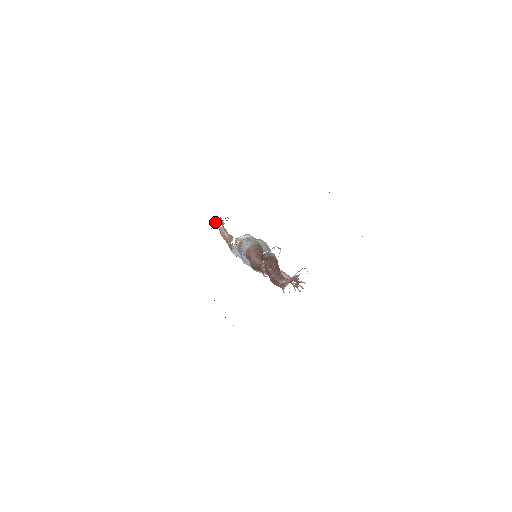
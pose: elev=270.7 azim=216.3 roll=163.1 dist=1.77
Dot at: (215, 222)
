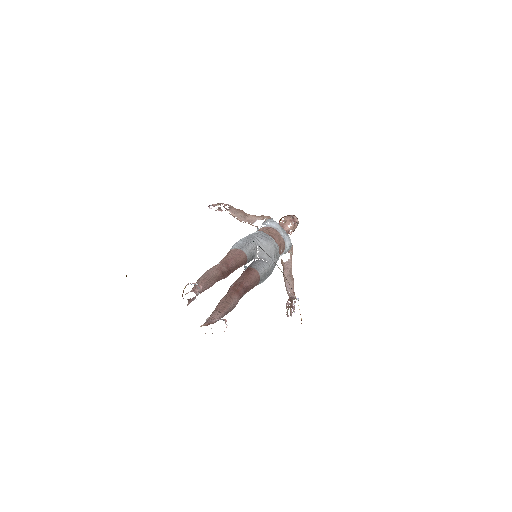
Dot at: occluded
